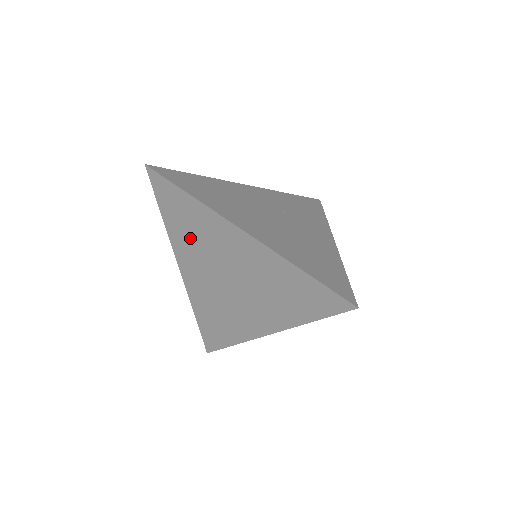
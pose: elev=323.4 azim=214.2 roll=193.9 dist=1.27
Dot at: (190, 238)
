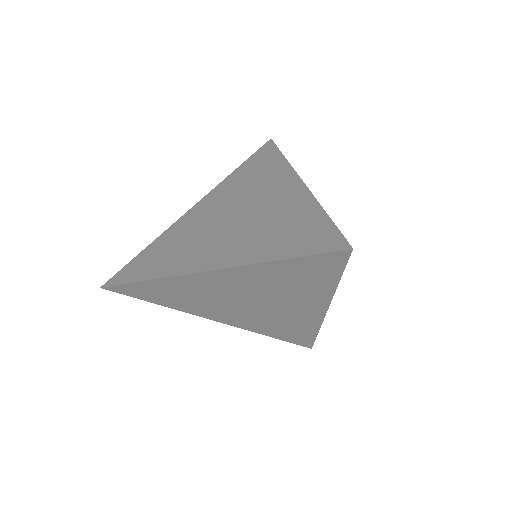
Dot at: (190, 302)
